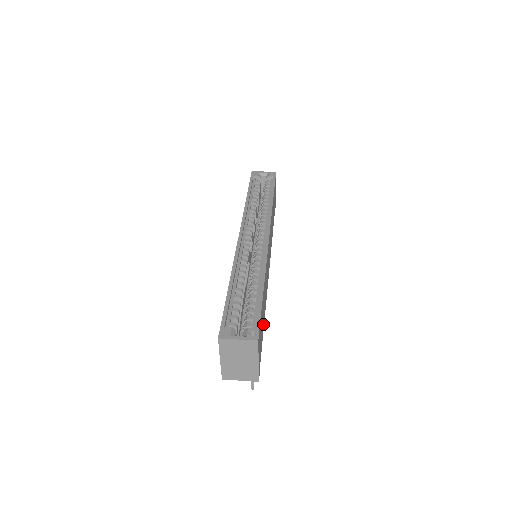
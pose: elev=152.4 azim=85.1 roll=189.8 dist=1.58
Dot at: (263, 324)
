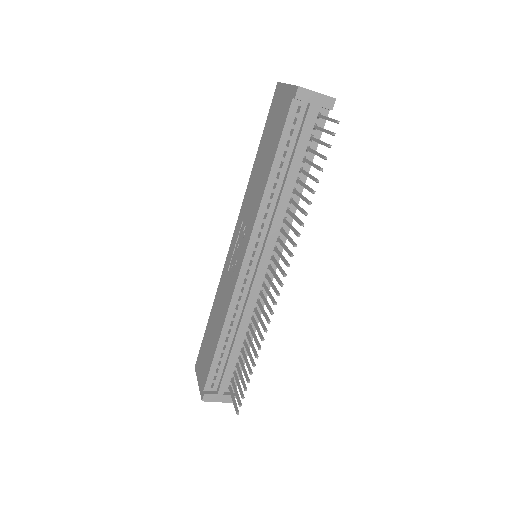
Dot at: occluded
